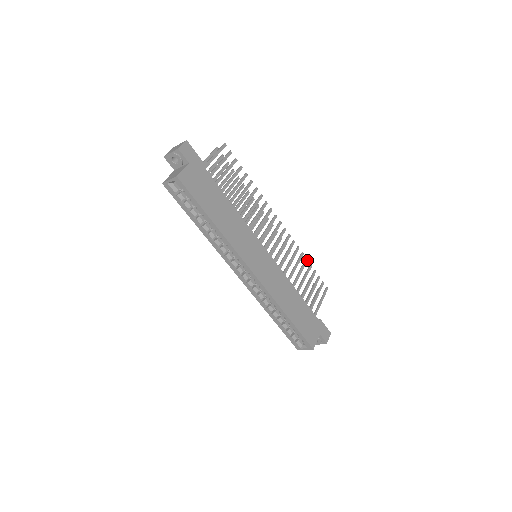
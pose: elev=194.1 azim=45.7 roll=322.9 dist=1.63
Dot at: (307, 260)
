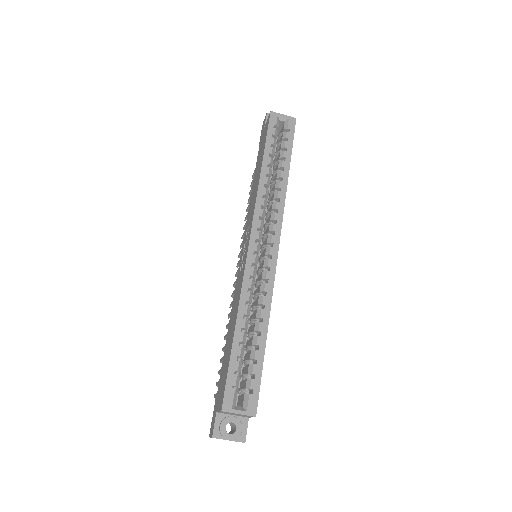
Dot at: occluded
